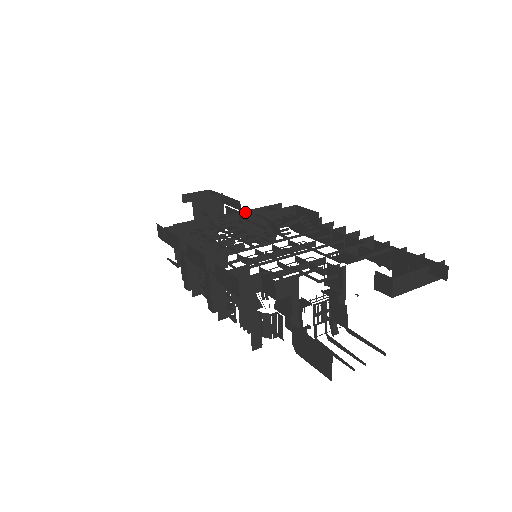
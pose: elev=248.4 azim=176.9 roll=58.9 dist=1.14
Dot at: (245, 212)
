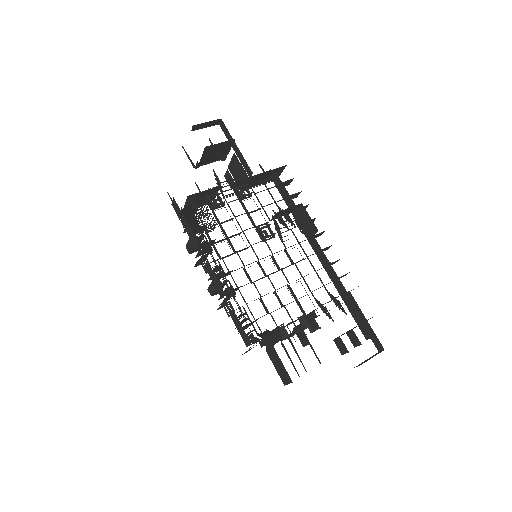
Dot at: (253, 176)
